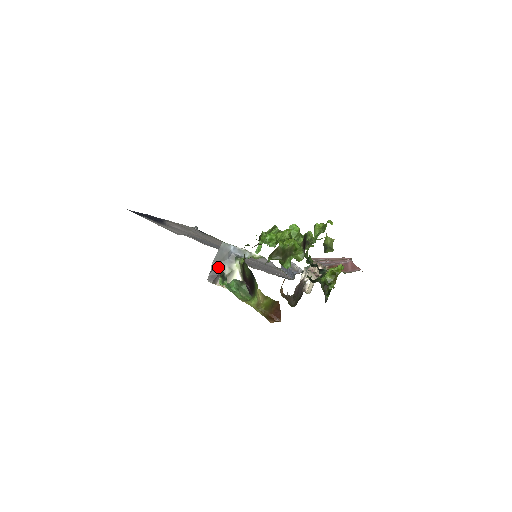
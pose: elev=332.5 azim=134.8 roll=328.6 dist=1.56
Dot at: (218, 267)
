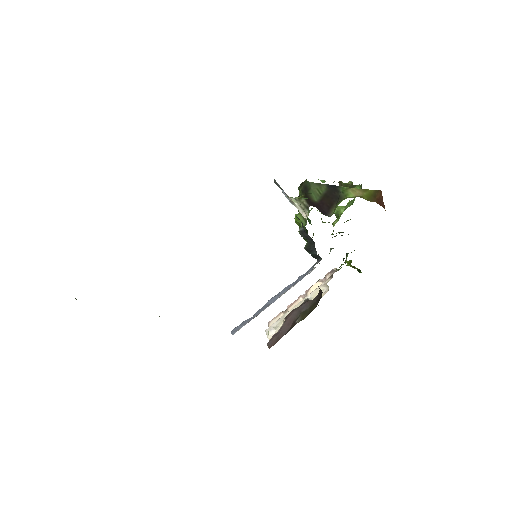
Dot at: occluded
